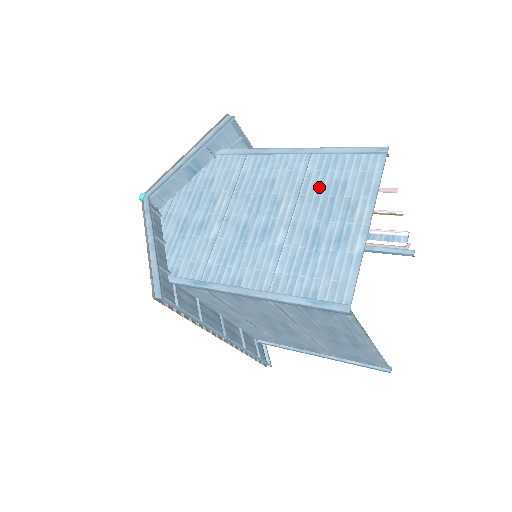
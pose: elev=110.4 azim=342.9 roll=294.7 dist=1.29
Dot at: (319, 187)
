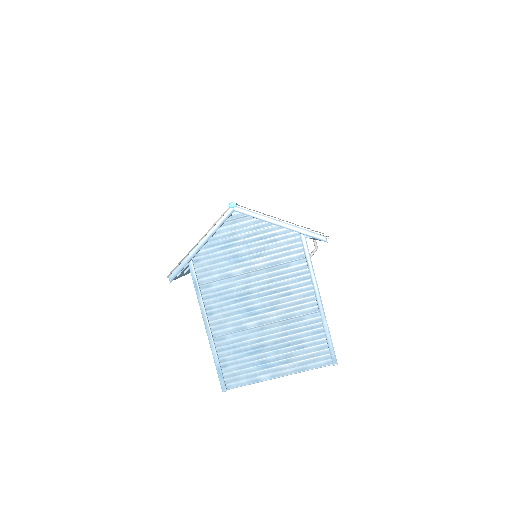
Dot at: (295, 332)
